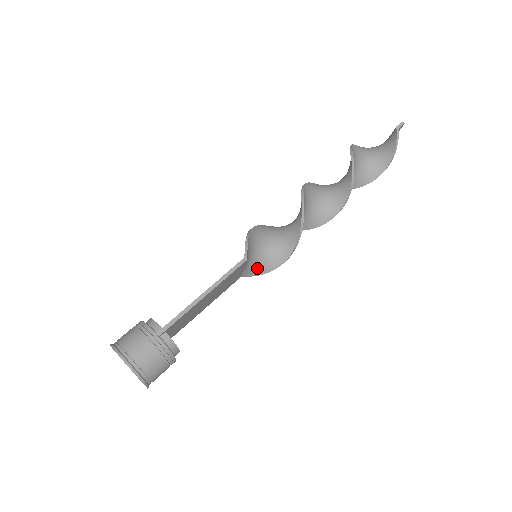
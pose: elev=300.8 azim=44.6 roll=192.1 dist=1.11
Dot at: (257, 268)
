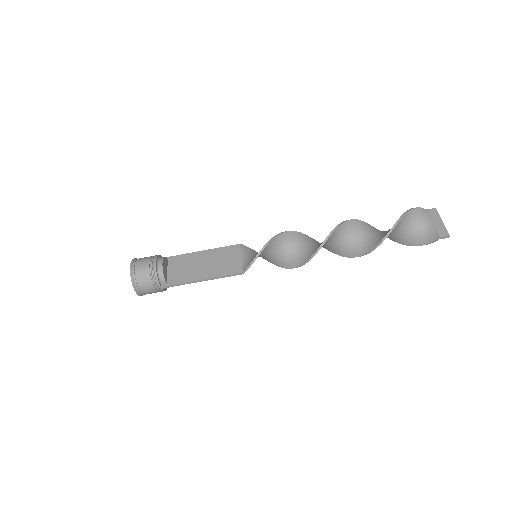
Dot at: occluded
